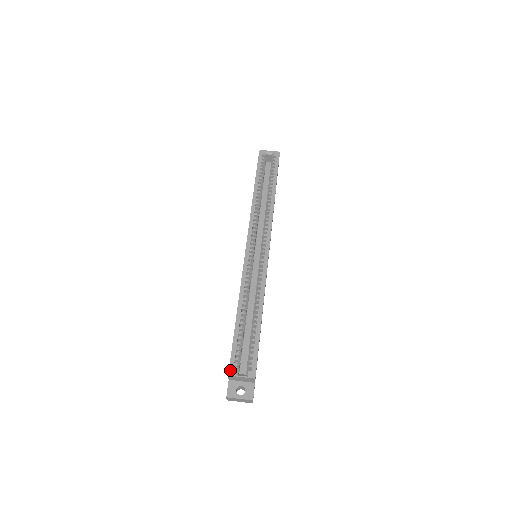
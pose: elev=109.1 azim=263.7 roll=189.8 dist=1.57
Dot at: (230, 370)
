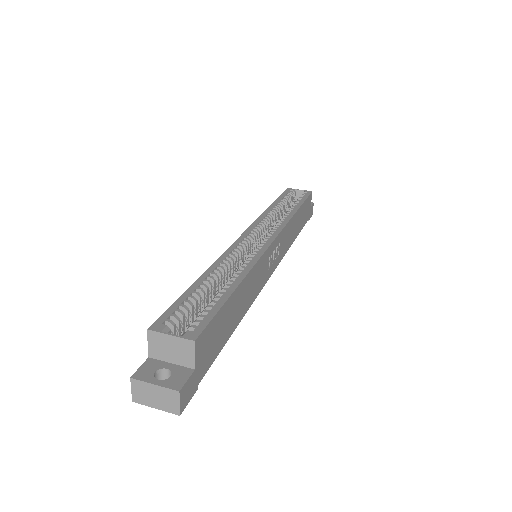
Dot at: (154, 324)
